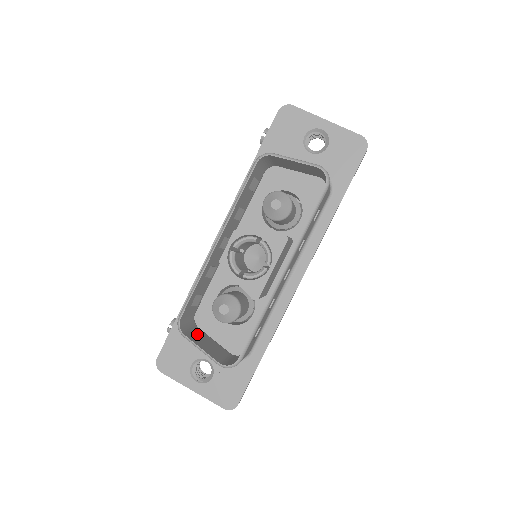
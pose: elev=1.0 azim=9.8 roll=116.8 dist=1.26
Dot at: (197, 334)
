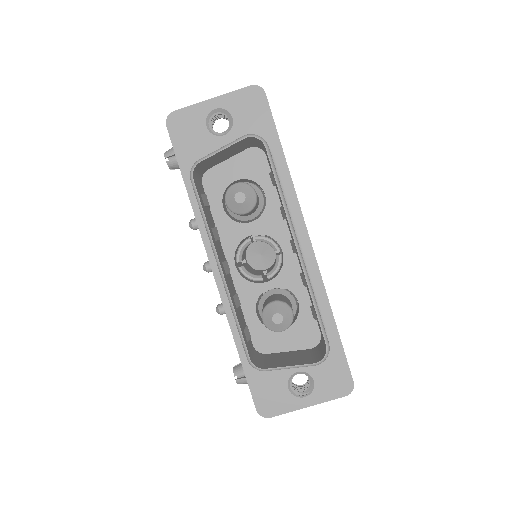
Dot at: (272, 359)
